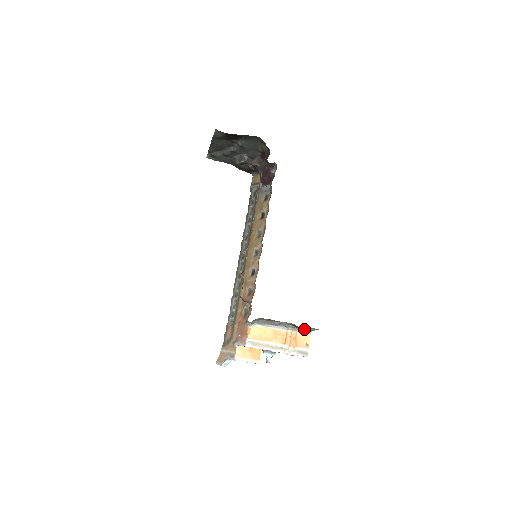
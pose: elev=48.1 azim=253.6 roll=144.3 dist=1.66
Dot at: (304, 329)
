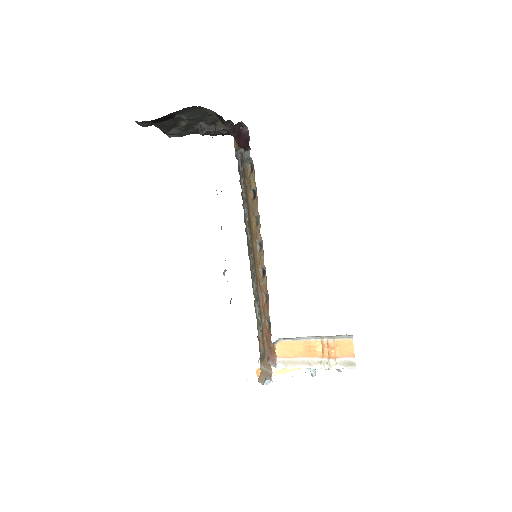
Dot at: (342, 335)
